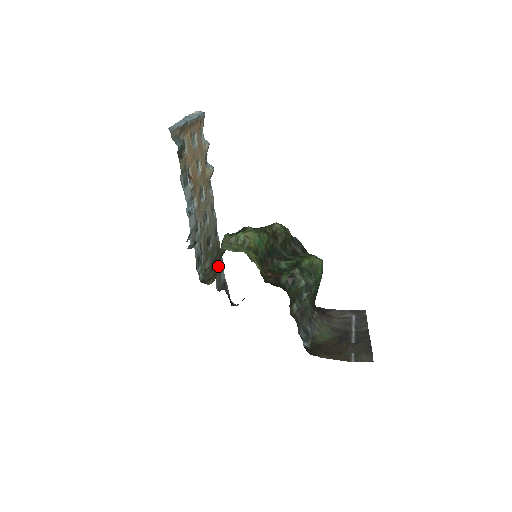
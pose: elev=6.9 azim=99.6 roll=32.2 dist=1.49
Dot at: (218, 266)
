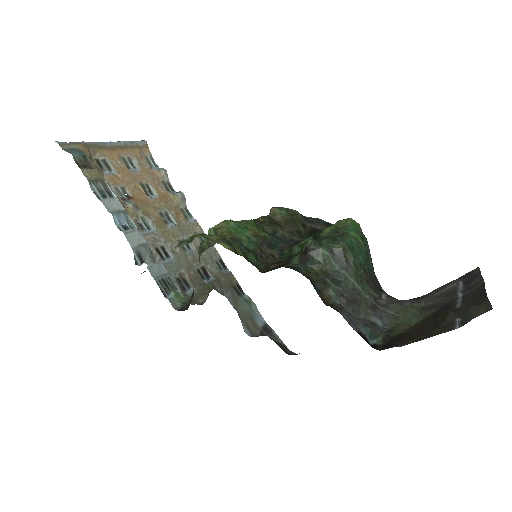
Dot at: occluded
